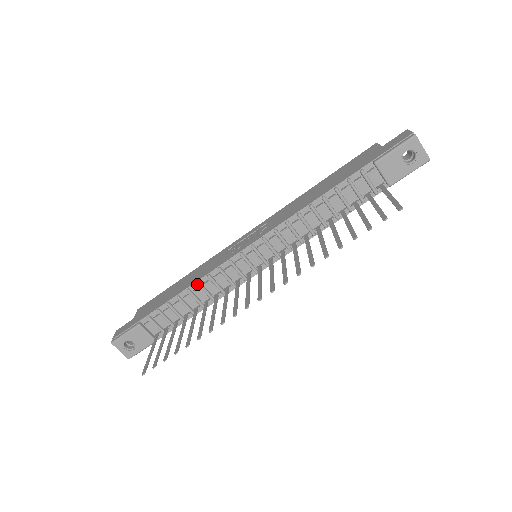
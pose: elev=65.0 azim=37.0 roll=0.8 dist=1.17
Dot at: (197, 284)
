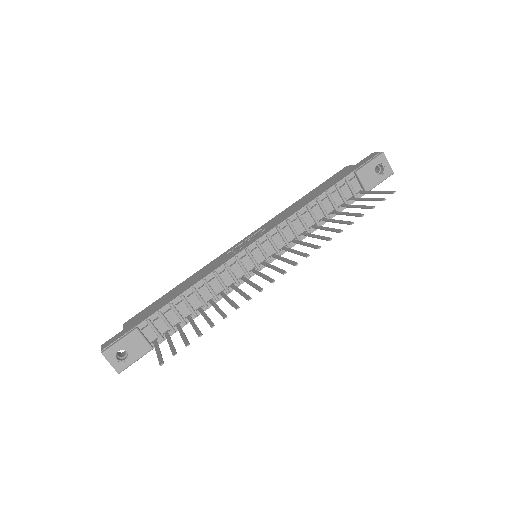
Dot at: (203, 281)
